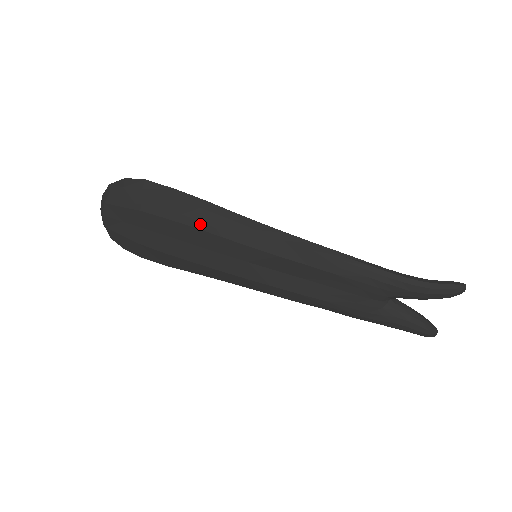
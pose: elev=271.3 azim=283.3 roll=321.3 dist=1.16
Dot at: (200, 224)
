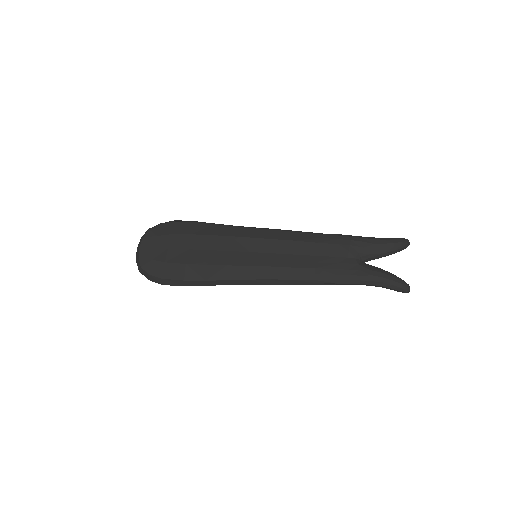
Dot at: (215, 232)
